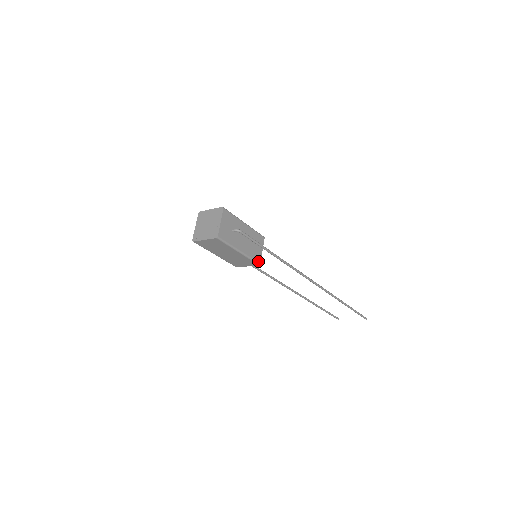
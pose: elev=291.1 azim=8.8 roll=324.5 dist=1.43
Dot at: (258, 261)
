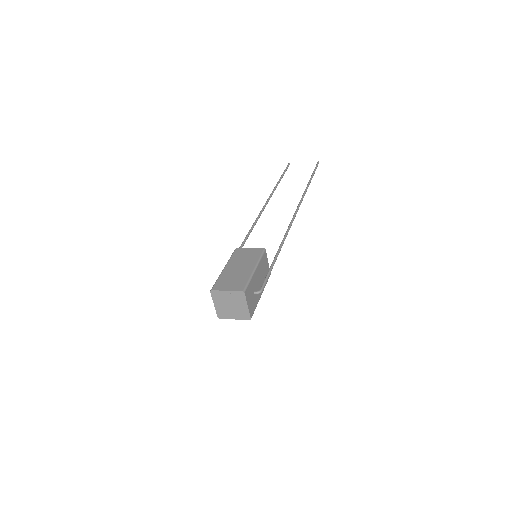
Dot at: (269, 275)
